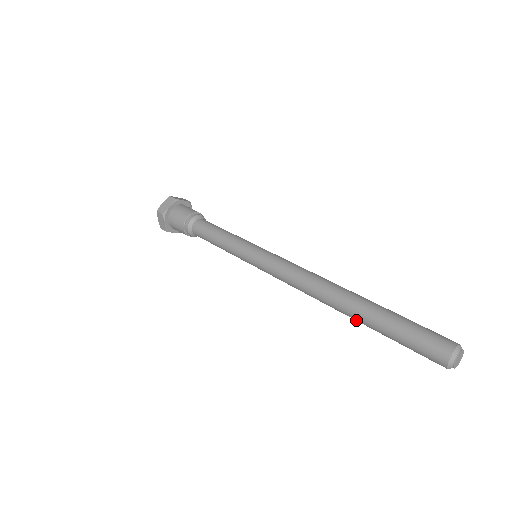
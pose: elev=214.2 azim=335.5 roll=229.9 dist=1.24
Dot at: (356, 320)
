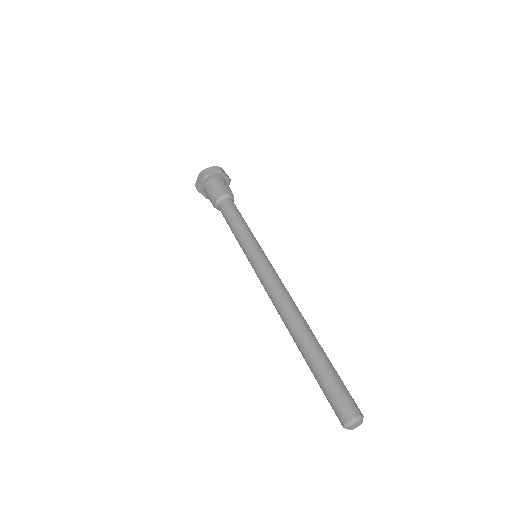
Dot at: occluded
